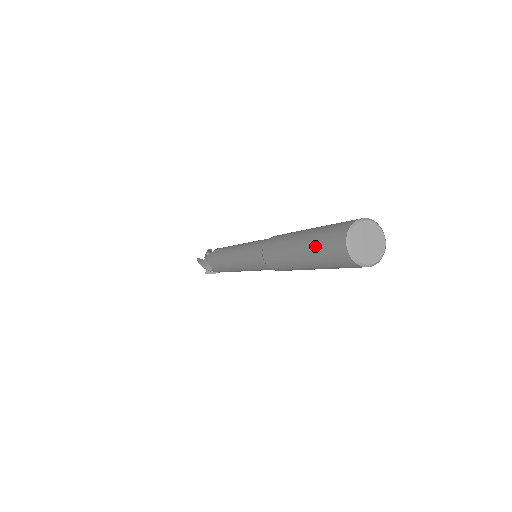
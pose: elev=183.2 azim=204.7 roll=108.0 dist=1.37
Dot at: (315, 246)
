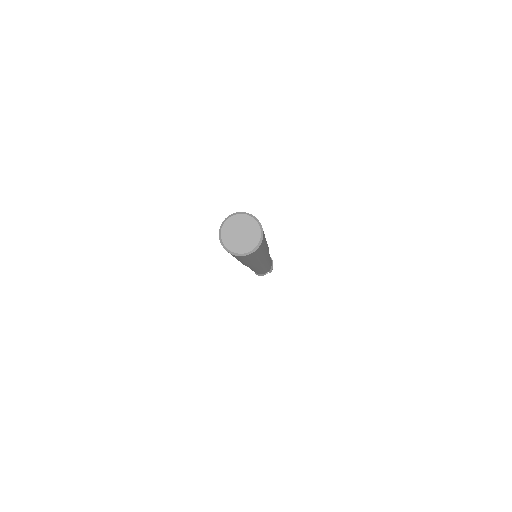
Dot at: occluded
